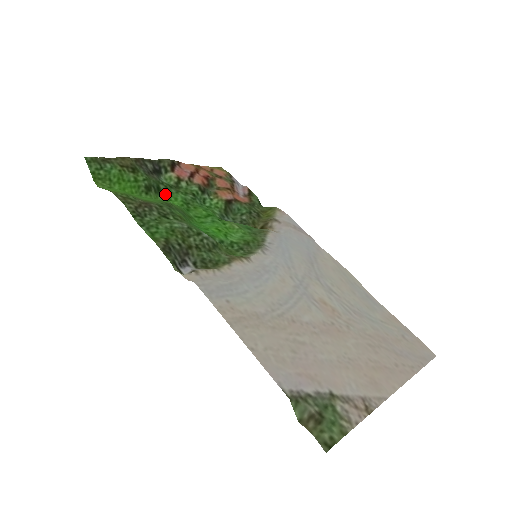
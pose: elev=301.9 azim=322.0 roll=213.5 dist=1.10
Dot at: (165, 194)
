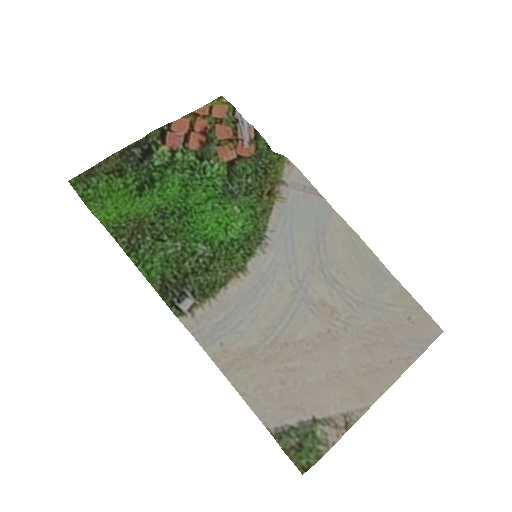
Dot at: (161, 182)
